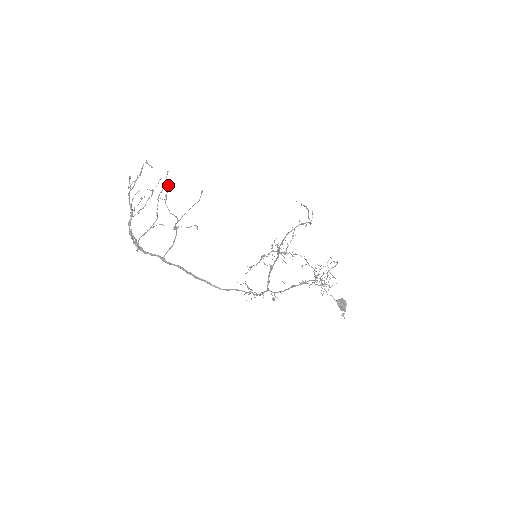
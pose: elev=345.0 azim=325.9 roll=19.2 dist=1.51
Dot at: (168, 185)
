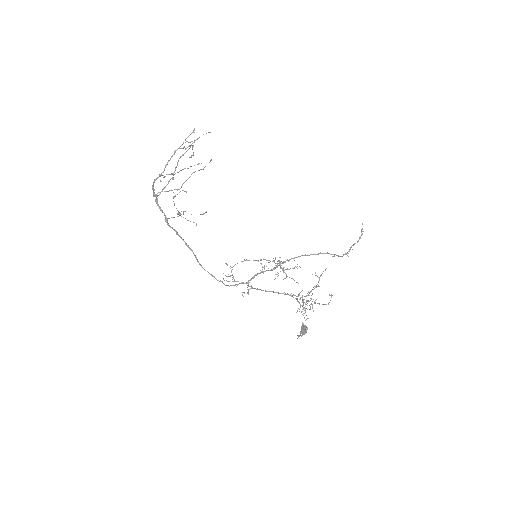
Dot at: (180, 191)
